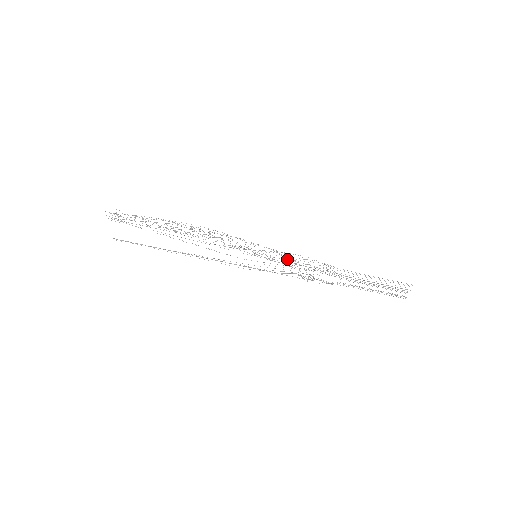
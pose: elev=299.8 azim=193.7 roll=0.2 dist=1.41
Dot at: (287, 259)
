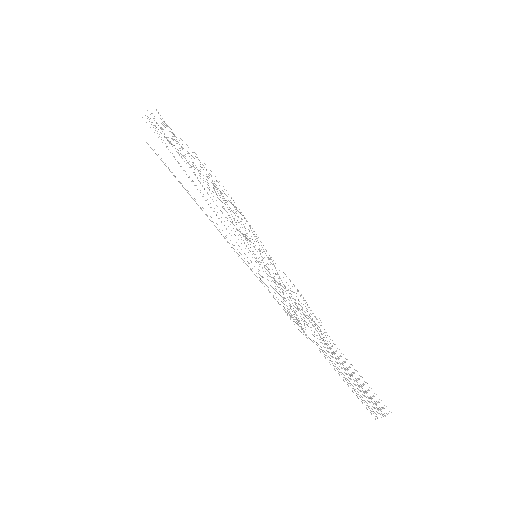
Dot at: occluded
